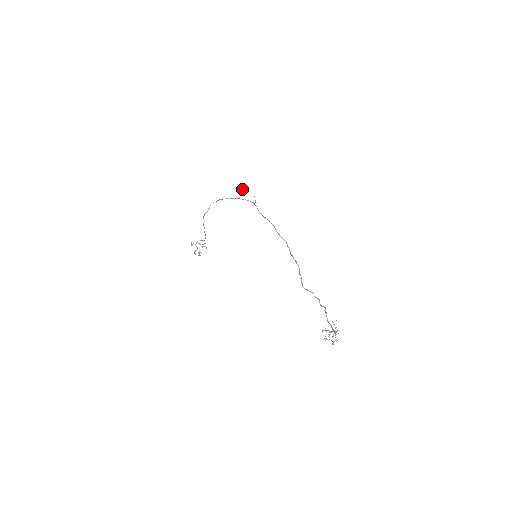
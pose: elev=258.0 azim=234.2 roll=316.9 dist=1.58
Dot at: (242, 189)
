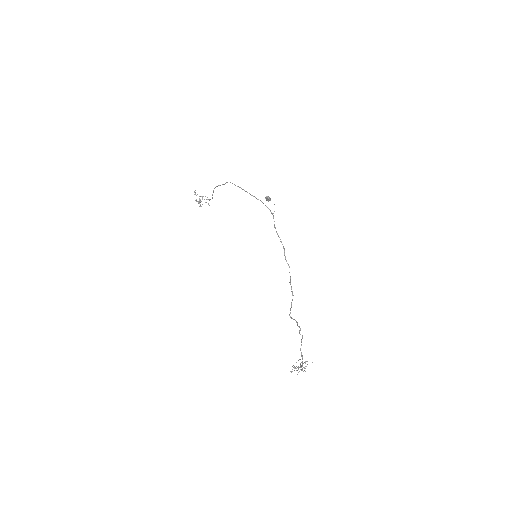
Dot at: occluded
